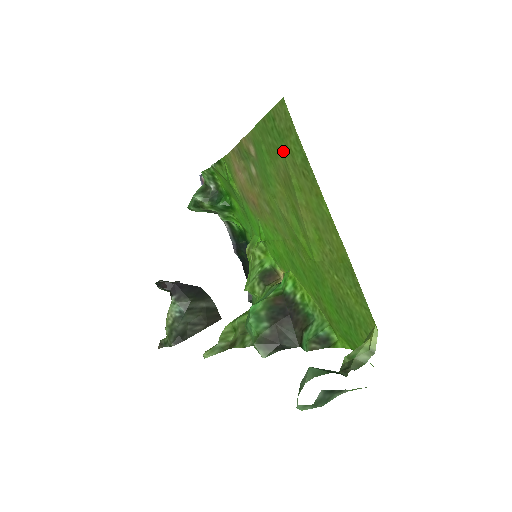
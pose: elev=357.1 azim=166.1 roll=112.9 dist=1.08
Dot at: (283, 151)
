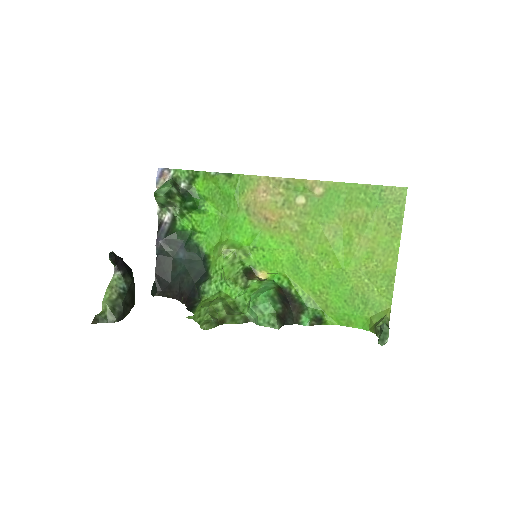
Dot at: (376, 207)
